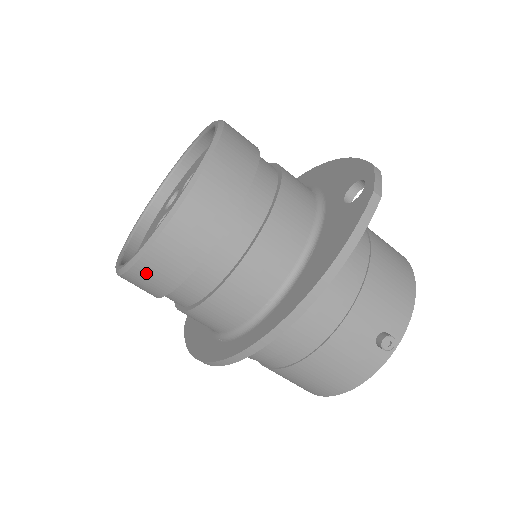
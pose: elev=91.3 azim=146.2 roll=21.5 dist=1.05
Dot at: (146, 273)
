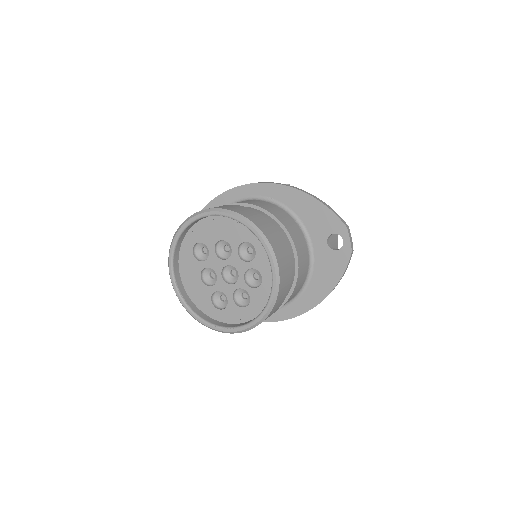
Dot at: occluded
